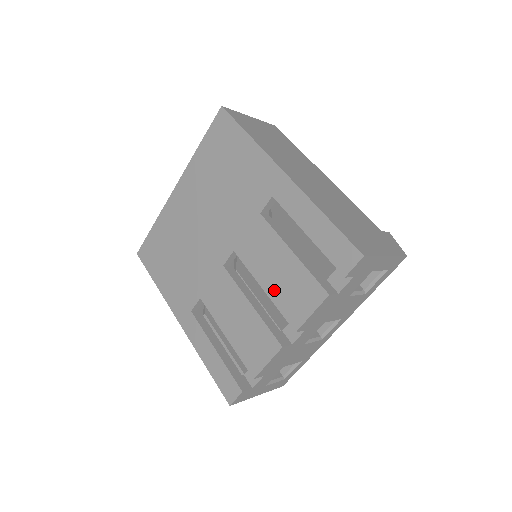
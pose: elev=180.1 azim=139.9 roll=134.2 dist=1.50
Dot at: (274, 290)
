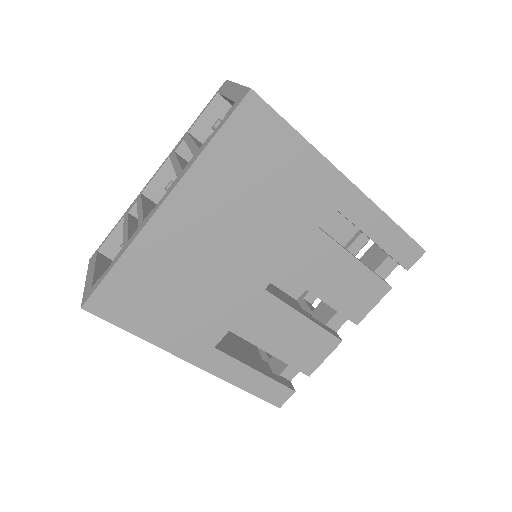
Dot at: (335, 298)
